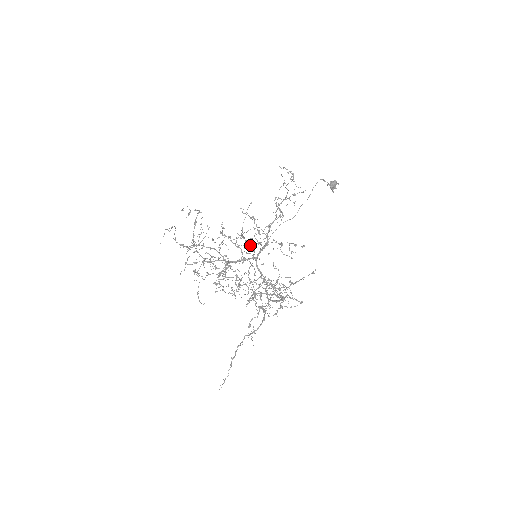
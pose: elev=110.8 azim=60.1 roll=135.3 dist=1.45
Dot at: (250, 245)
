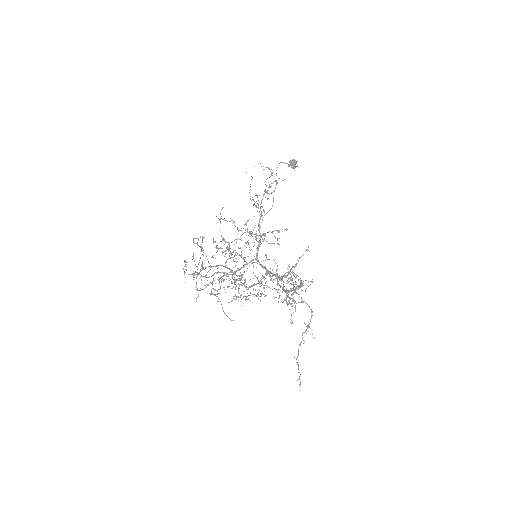
Dot at: occluded
